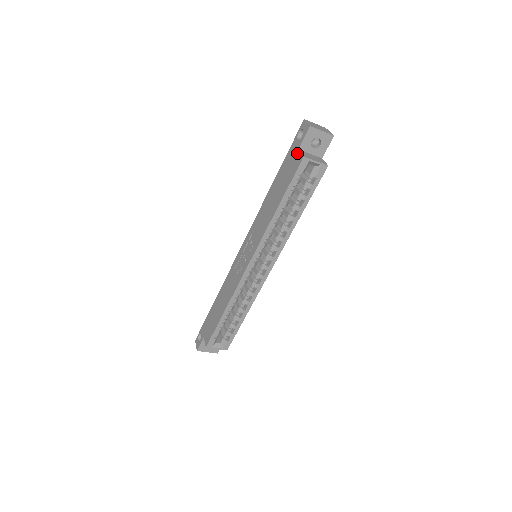
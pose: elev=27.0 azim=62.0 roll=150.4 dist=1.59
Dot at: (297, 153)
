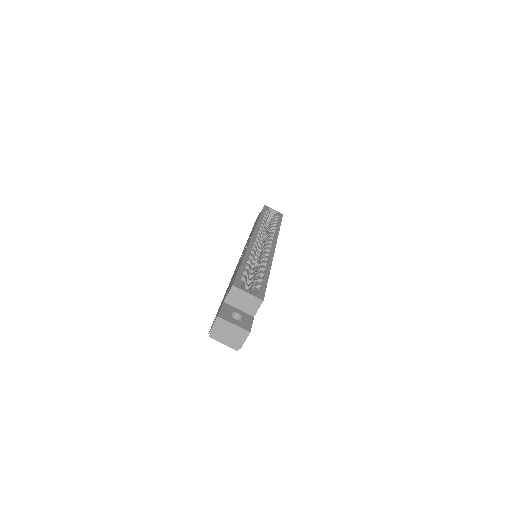
Dot at: occluded
